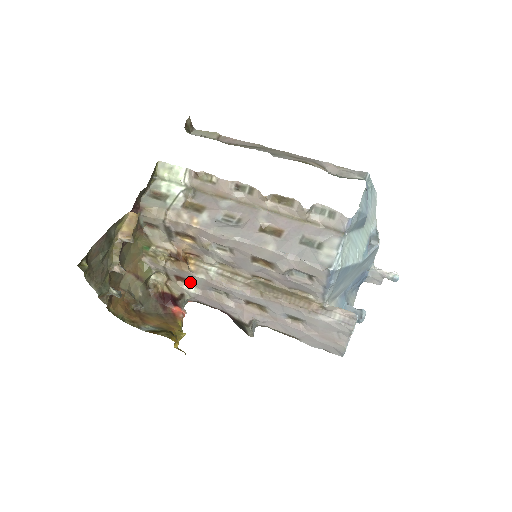
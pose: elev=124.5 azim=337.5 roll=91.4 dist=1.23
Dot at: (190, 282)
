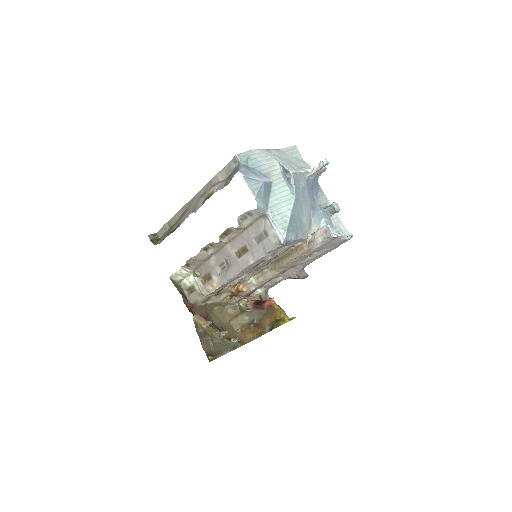
Dot at: occluded
